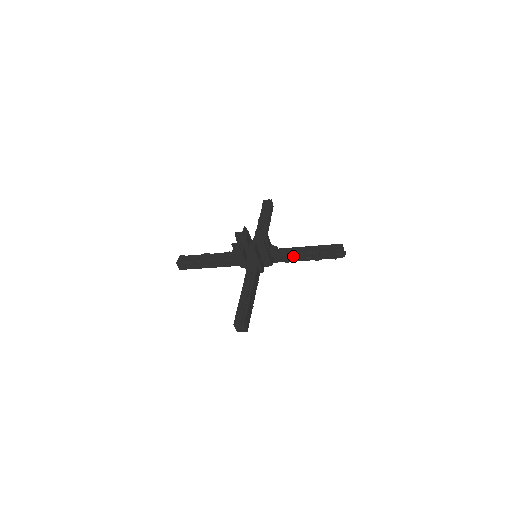
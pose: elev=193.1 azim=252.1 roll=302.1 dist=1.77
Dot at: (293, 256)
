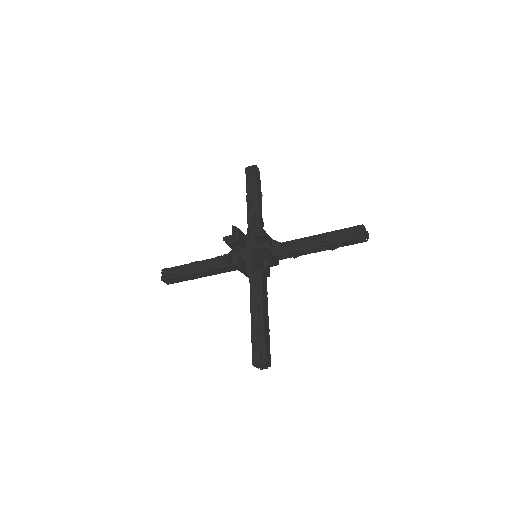
Dot at: (303, 251)
